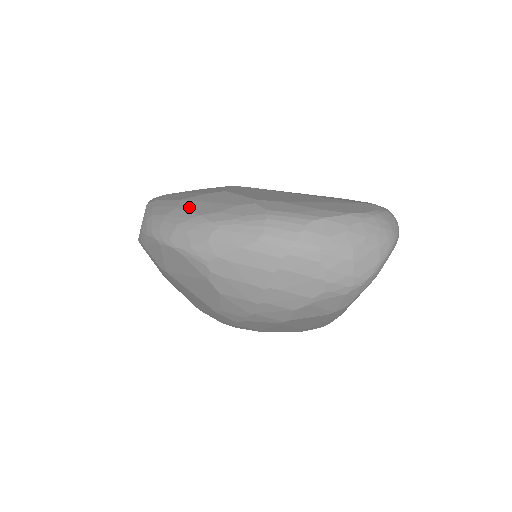
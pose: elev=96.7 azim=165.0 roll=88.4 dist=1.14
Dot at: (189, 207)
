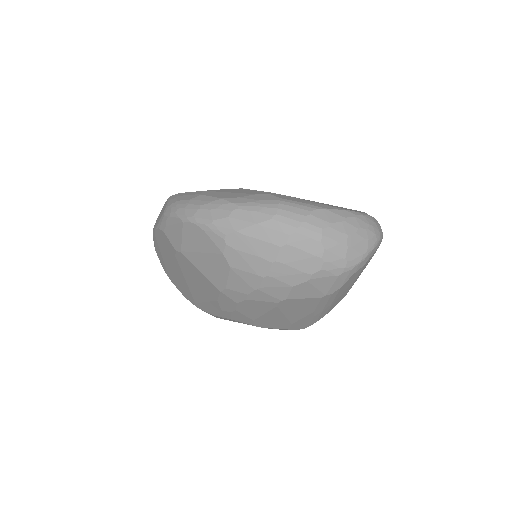
Dot at: (212, 194)
